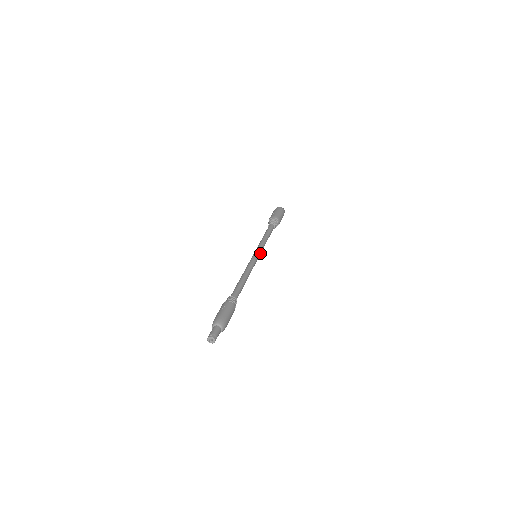
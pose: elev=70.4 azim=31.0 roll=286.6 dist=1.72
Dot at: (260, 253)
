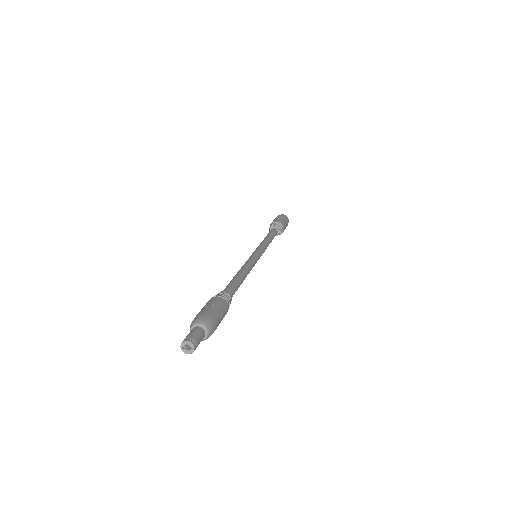
Dot at: (261, 255)
